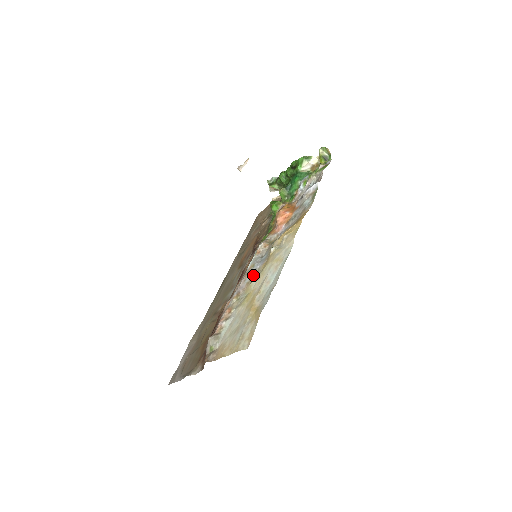
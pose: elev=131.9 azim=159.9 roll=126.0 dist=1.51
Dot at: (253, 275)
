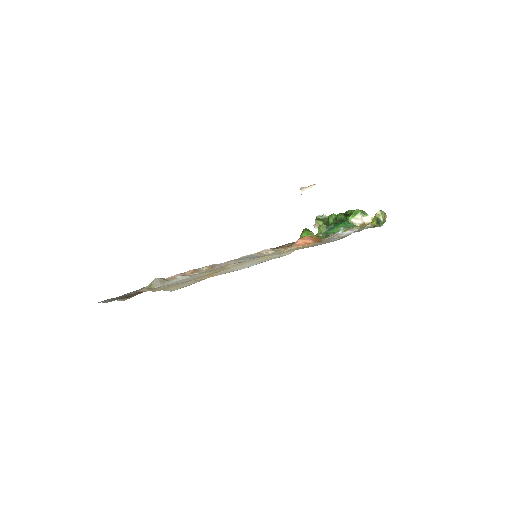
Dot at: (238, 262)
